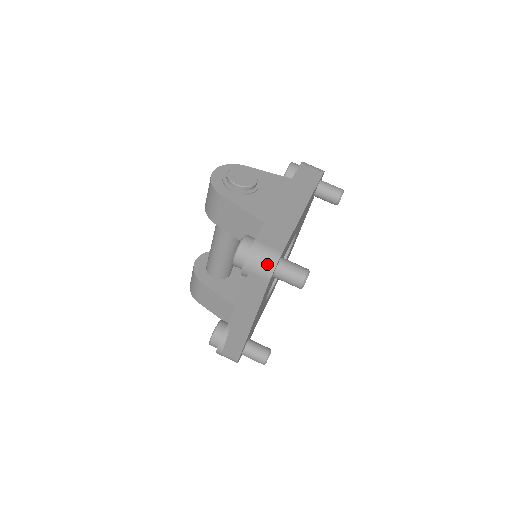
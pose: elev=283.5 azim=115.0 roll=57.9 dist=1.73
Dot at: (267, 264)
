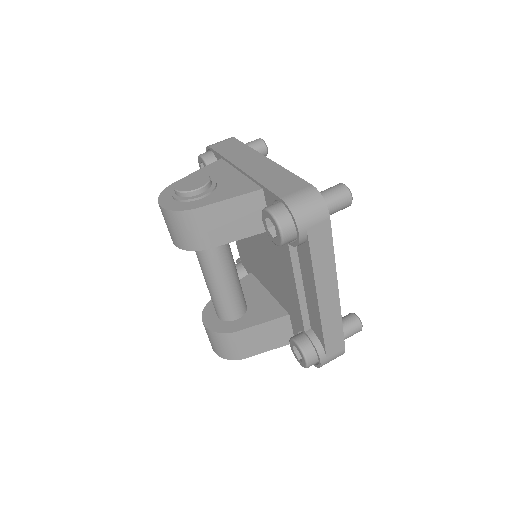
Dot at: (315, 204)
